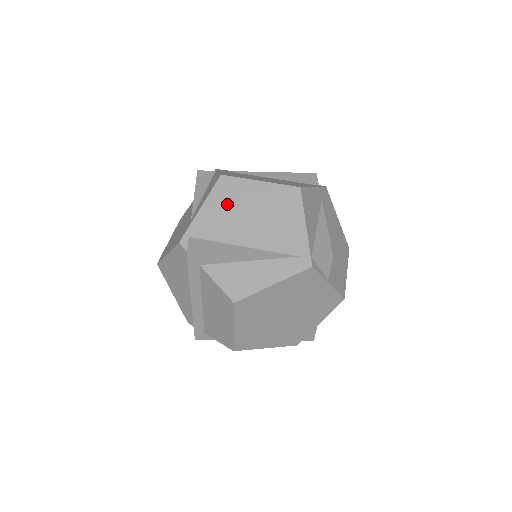
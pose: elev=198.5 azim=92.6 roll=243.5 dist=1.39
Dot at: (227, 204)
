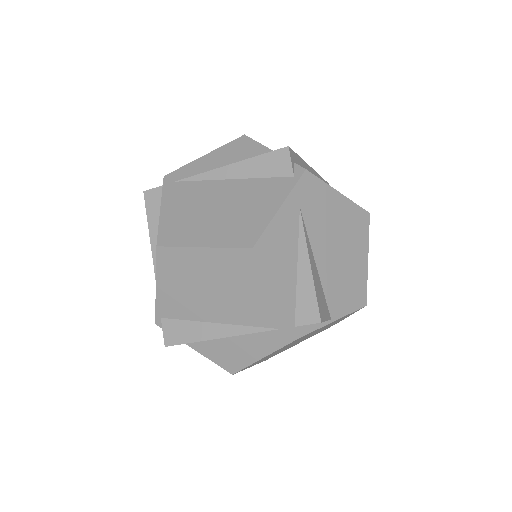
Dot at: (179, 280)
